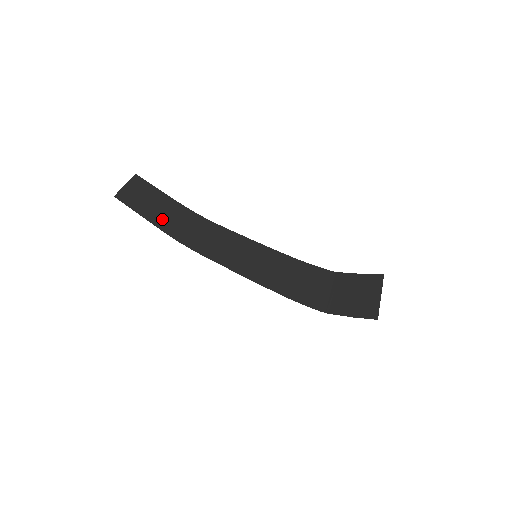
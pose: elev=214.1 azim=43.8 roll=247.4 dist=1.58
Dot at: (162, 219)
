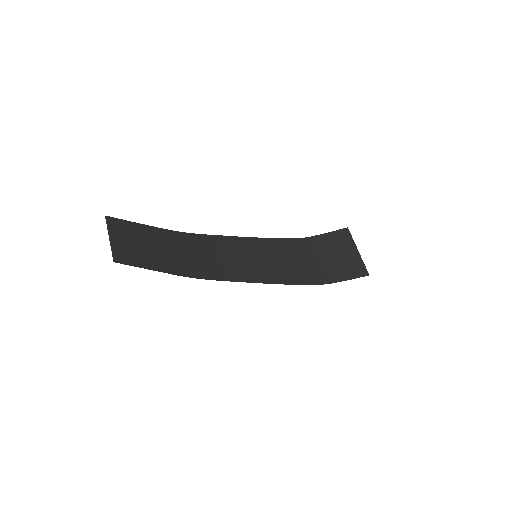
Dot at: (164, 260)
